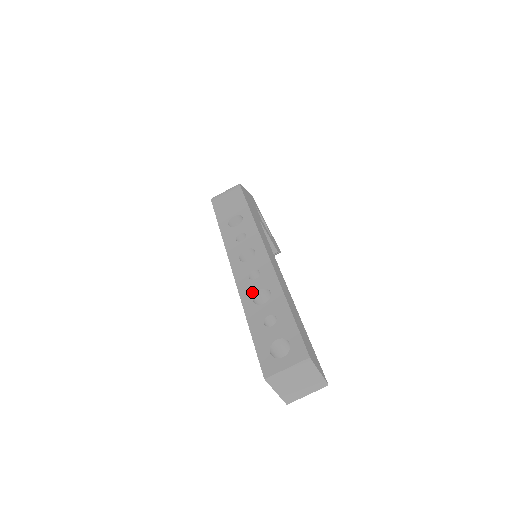
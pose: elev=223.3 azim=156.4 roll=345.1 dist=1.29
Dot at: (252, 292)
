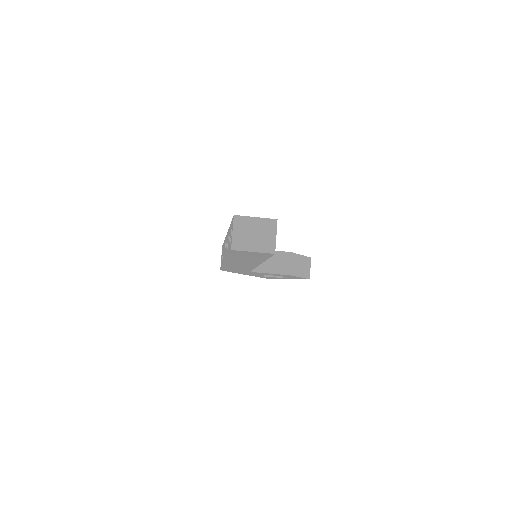
Dot at: occluded
